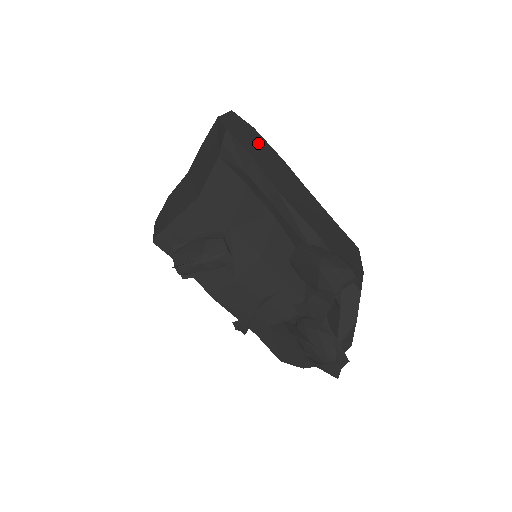
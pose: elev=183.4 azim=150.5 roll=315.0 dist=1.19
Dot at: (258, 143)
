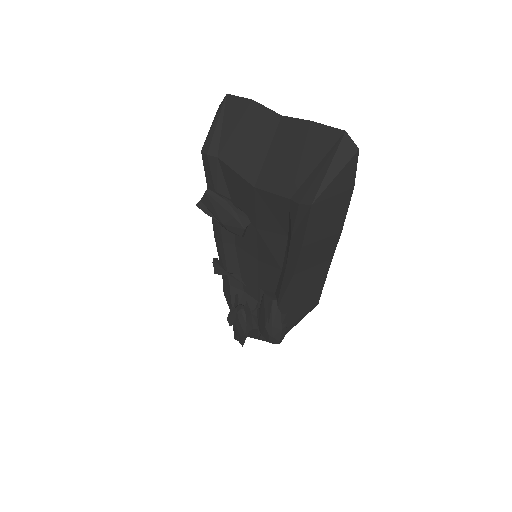
Dot at: (333, 215)
